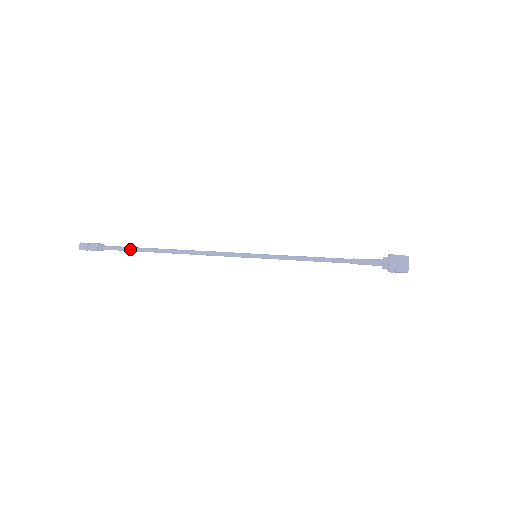
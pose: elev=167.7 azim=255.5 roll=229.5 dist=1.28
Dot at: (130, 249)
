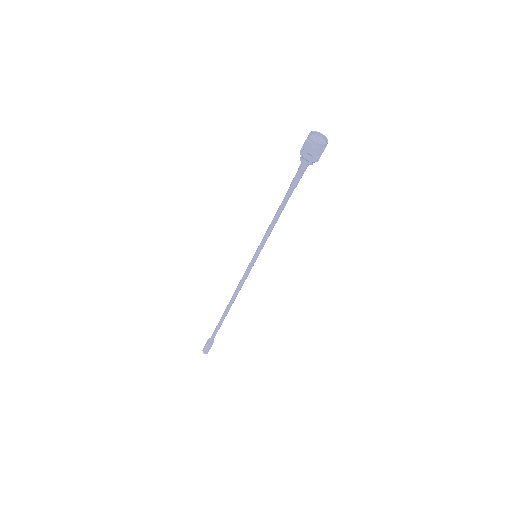
Dot at: (217, 326)
